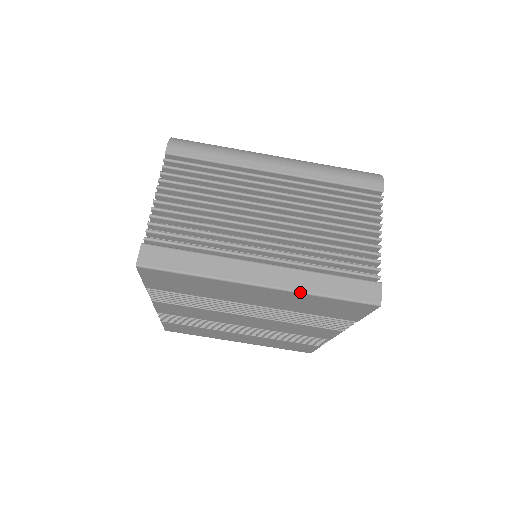
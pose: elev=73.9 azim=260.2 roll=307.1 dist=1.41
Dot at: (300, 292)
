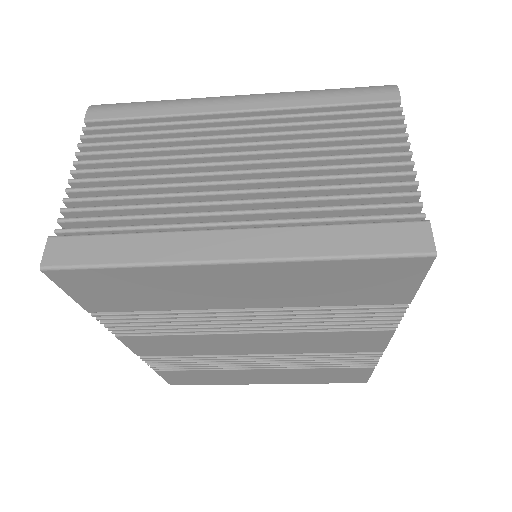
Dot at: (296, 259)
